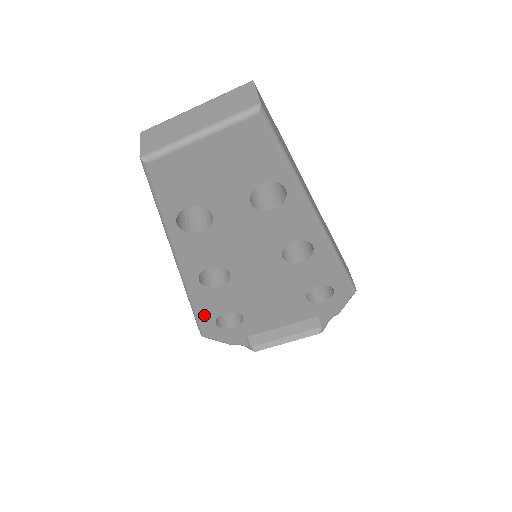
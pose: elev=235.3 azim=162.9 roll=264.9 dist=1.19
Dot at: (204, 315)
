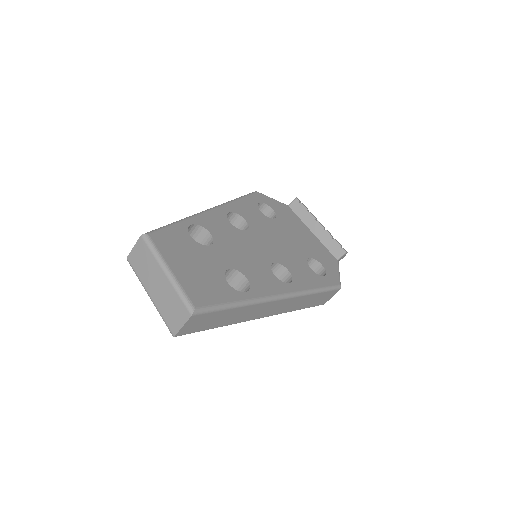
Dot at: occluded
